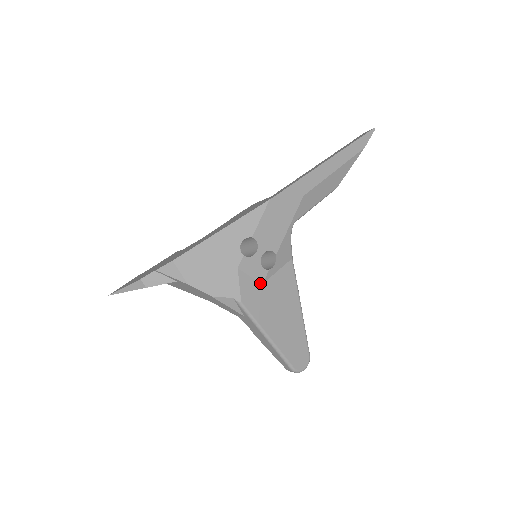
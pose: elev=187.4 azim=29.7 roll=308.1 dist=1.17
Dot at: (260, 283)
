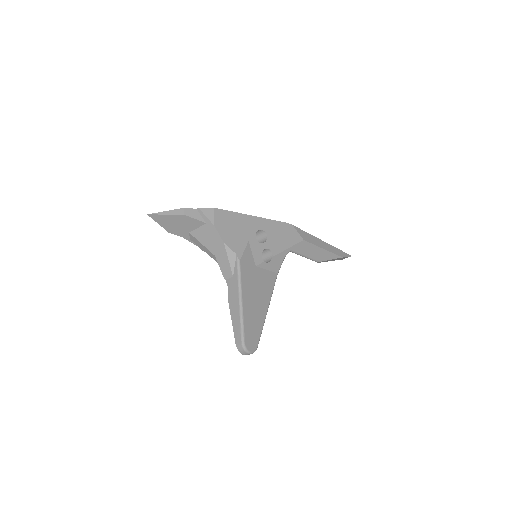
Dot at: (255, 264)
